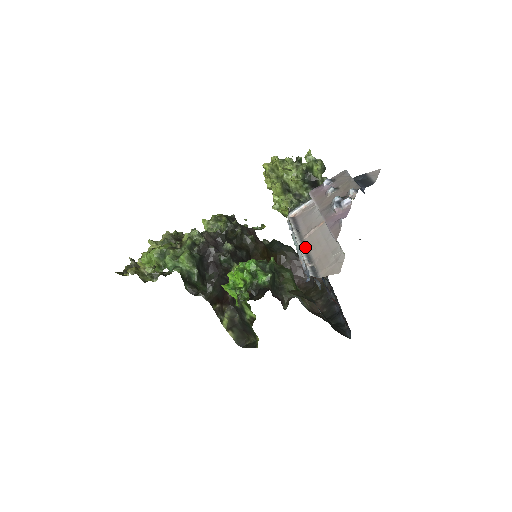
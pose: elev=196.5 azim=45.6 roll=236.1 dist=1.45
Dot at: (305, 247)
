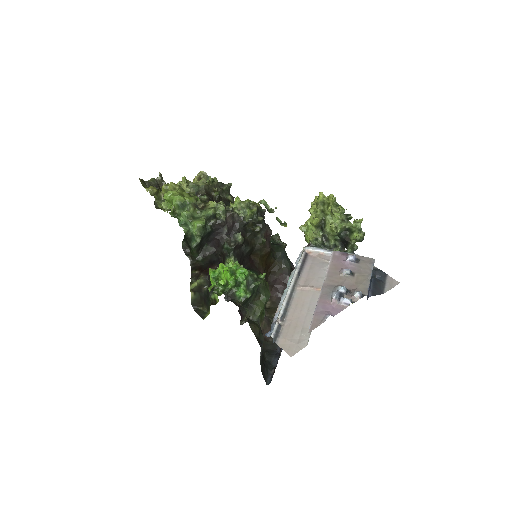
Dot at: (291, 299)
